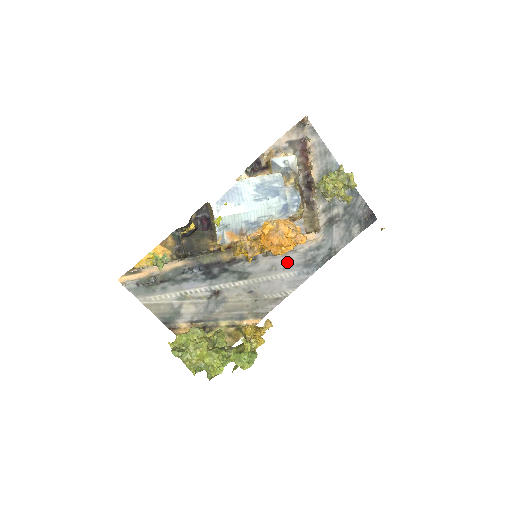
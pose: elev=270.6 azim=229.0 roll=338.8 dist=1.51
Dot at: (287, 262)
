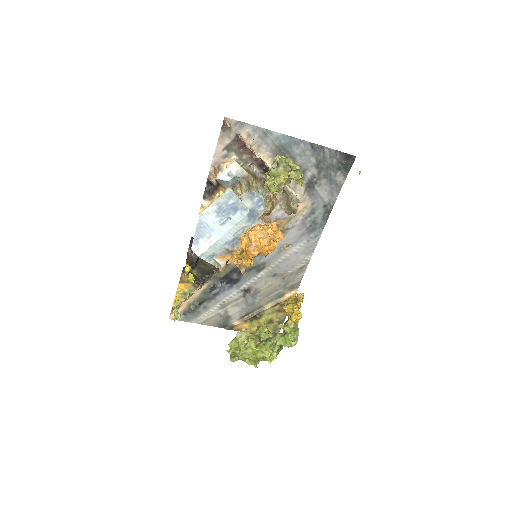
Dot at: (291, 238)
